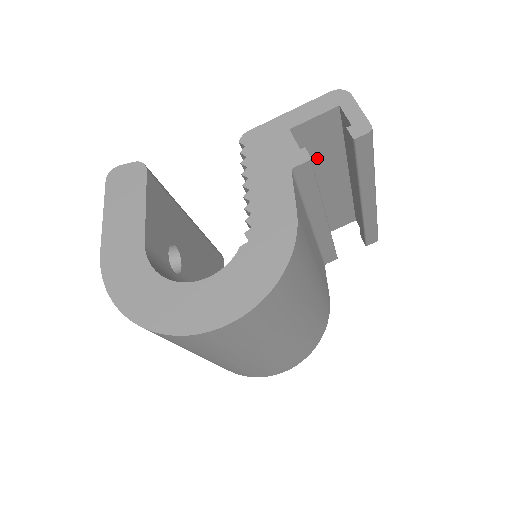
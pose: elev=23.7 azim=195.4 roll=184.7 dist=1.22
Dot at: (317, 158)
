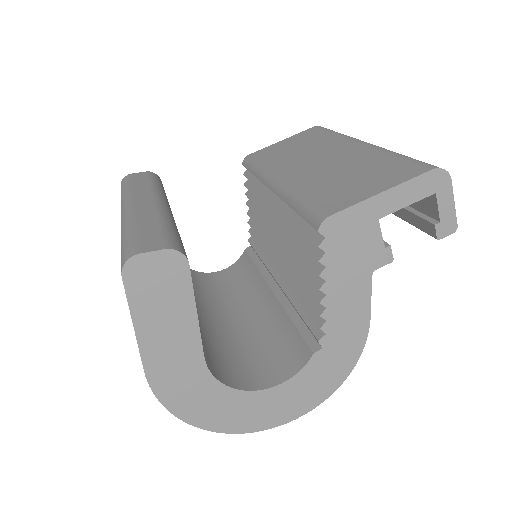
Dot at: occluded
